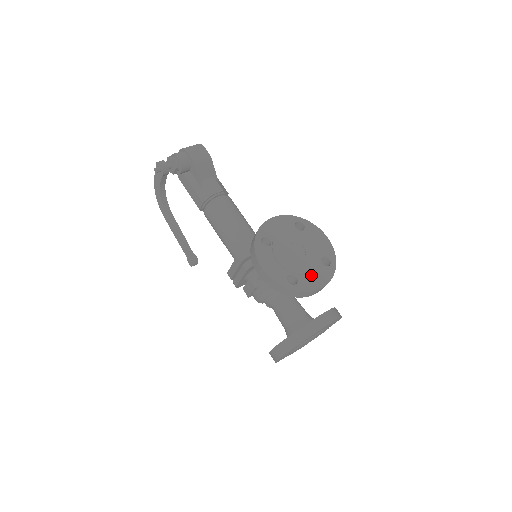
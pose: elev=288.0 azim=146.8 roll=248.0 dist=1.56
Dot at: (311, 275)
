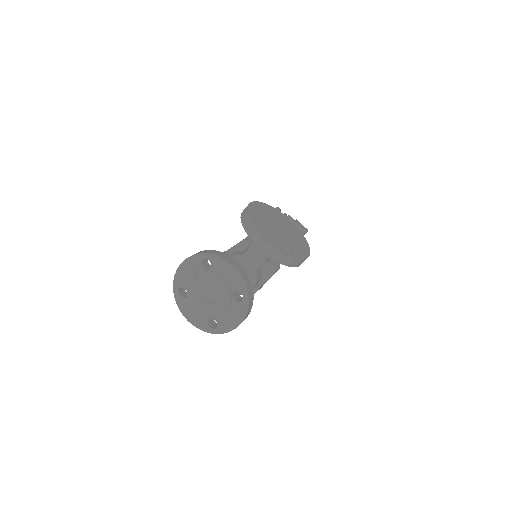
Dot at: (269, 233)
